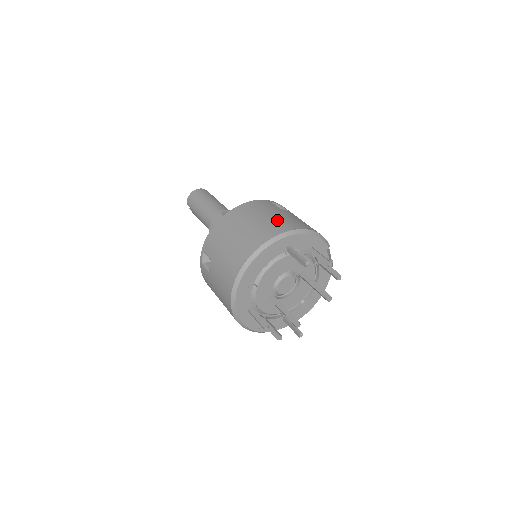
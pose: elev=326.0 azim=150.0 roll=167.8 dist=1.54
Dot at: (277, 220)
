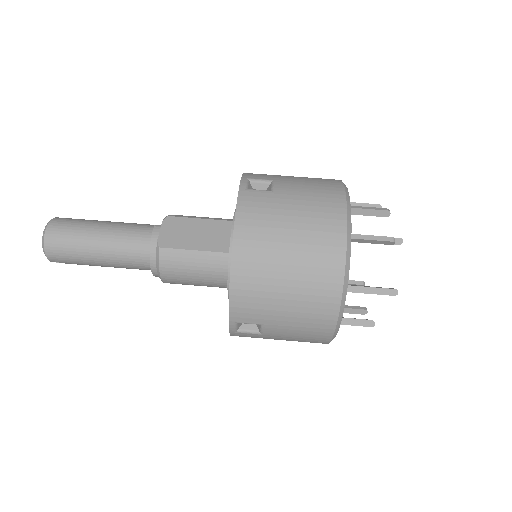
Dot at: (312, 218)
